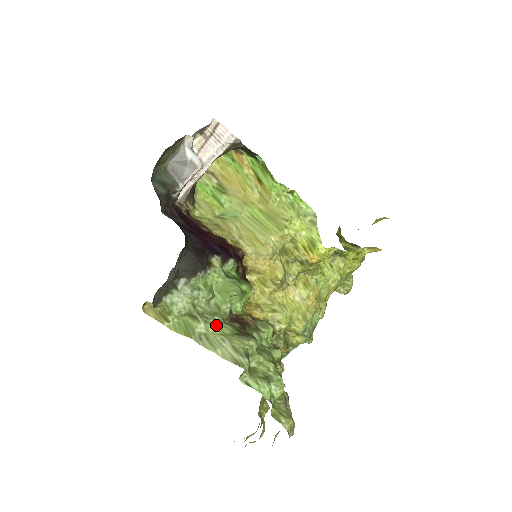
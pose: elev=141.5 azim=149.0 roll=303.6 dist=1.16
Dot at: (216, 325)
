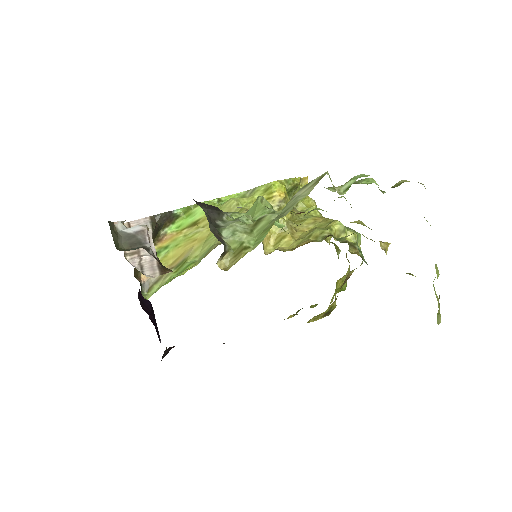
Dot at: (278, 211)
